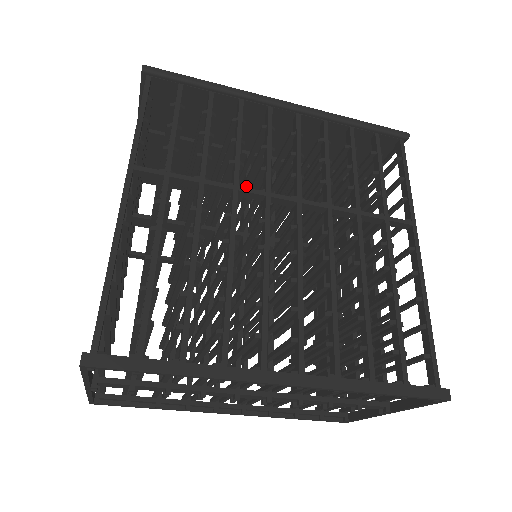
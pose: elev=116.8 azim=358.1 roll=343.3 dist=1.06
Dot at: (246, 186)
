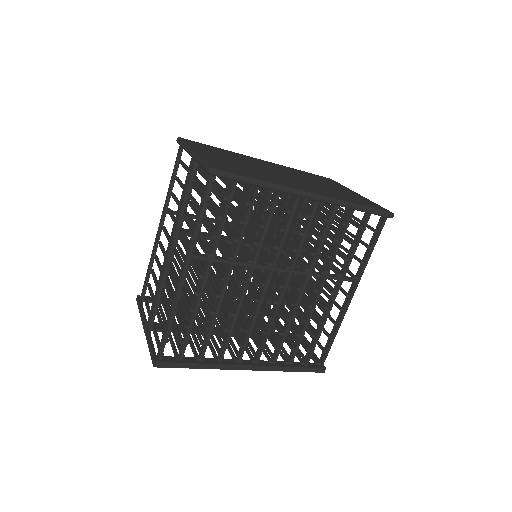
Dot at: (264, 215)
